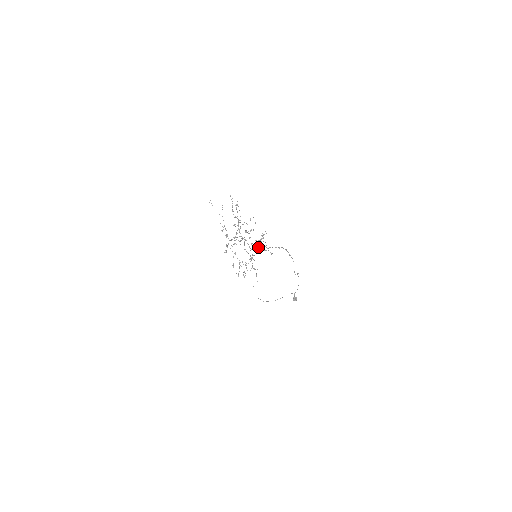
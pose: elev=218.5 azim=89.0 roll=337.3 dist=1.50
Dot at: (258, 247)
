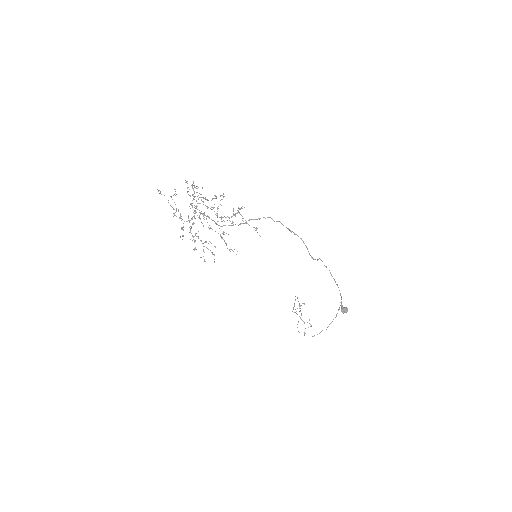
Dot at: occluded
